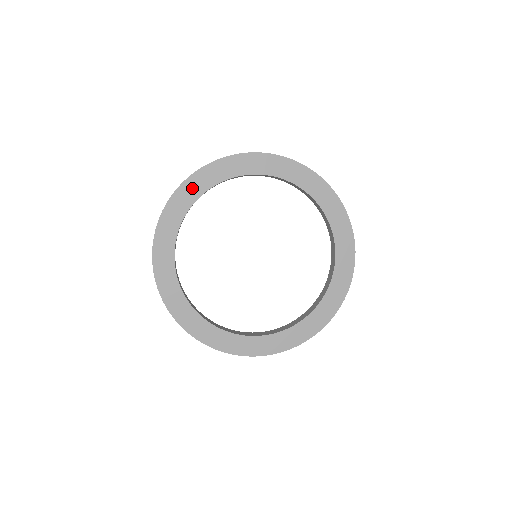
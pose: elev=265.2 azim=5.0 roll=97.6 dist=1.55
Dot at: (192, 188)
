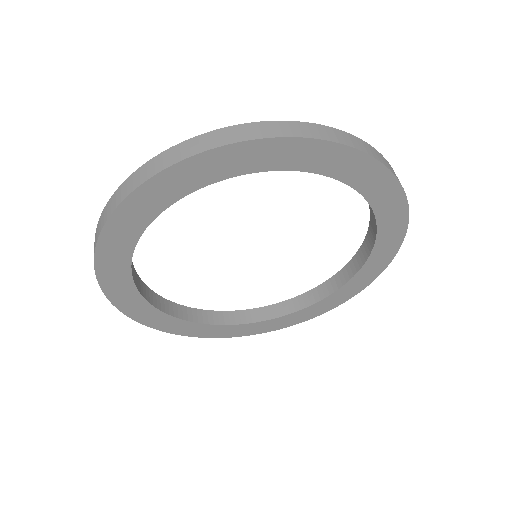
Dot at: (307, 154)
